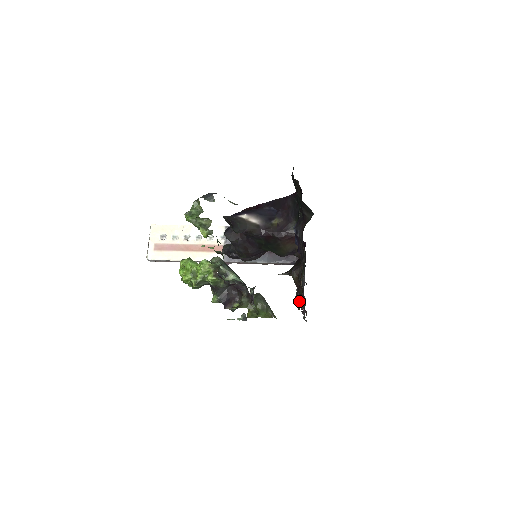
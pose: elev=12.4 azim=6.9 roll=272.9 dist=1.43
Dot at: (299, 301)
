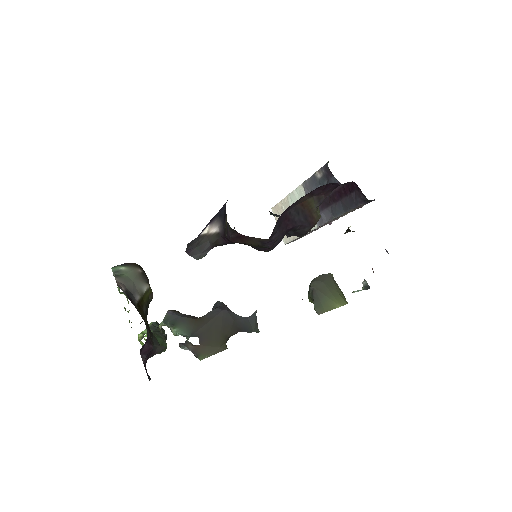
Dot at: occluded
